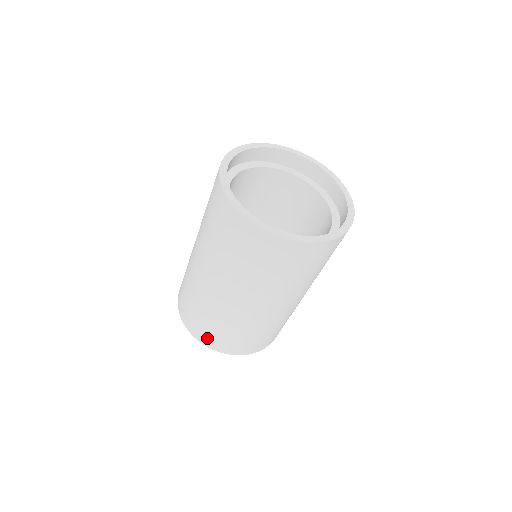
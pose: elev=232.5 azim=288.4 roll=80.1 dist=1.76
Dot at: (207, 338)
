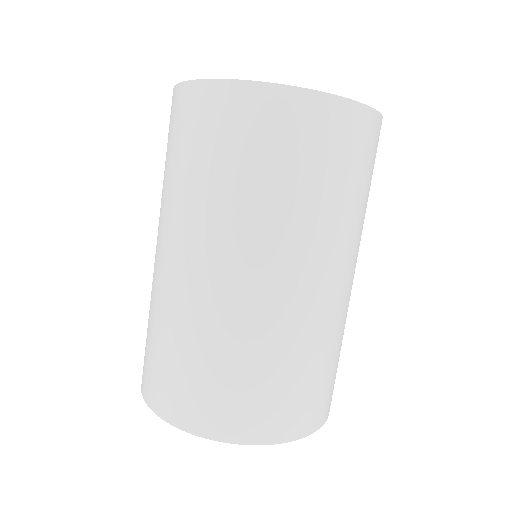
Dot at: (201, 412)
